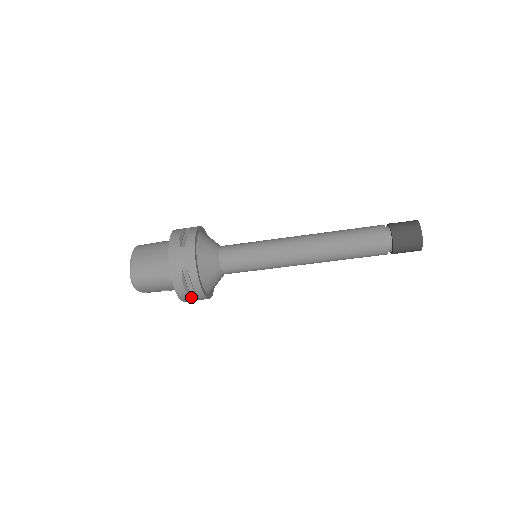
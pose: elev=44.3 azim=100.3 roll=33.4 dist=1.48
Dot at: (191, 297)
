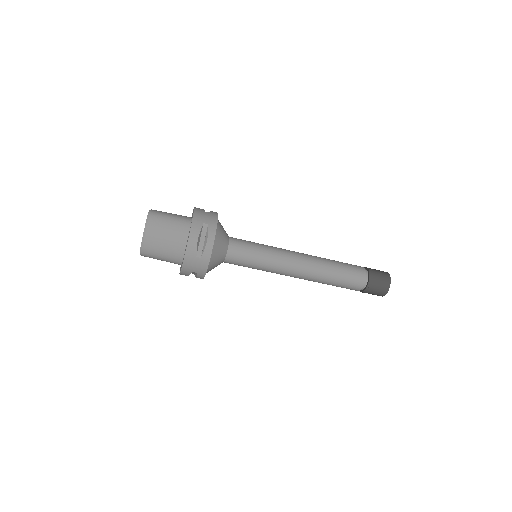
Dot at: occluded
